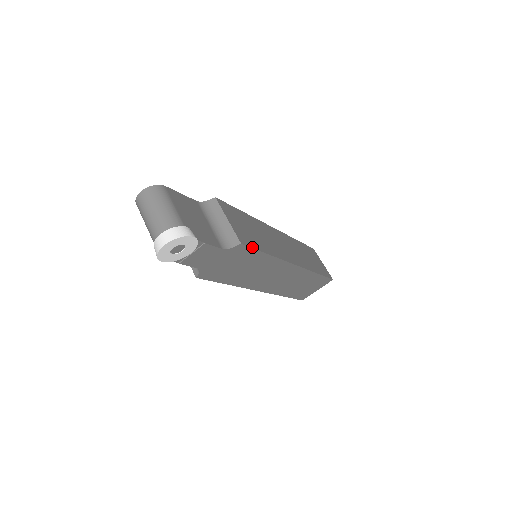
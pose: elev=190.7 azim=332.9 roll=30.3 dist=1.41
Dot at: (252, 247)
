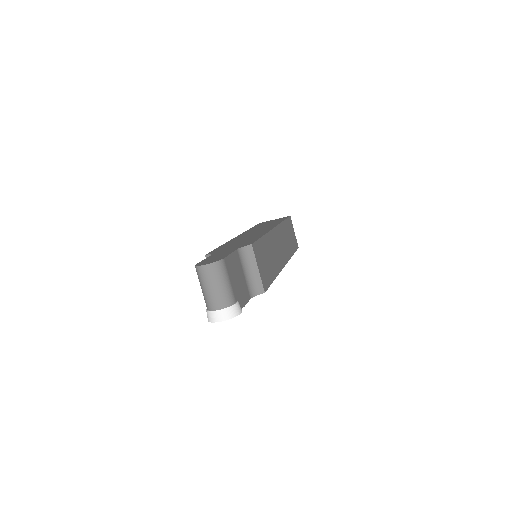
Dot at: (269, 286)
